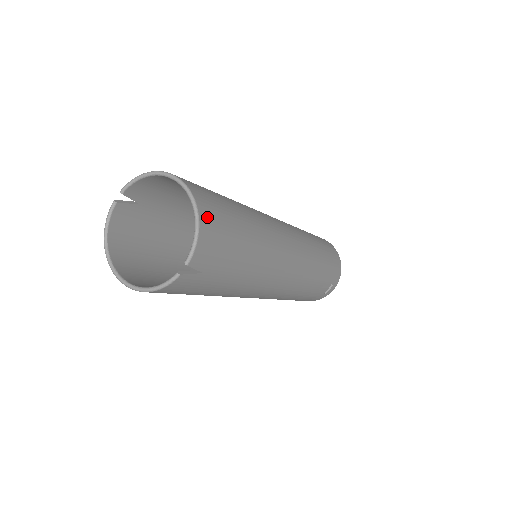
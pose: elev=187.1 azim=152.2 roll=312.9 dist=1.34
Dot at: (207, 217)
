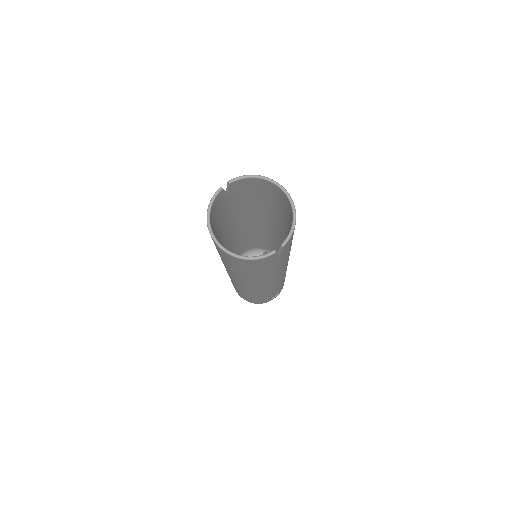
Dot at: occluded
